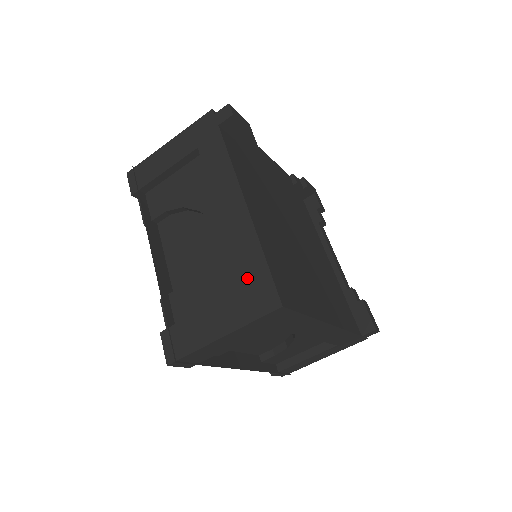
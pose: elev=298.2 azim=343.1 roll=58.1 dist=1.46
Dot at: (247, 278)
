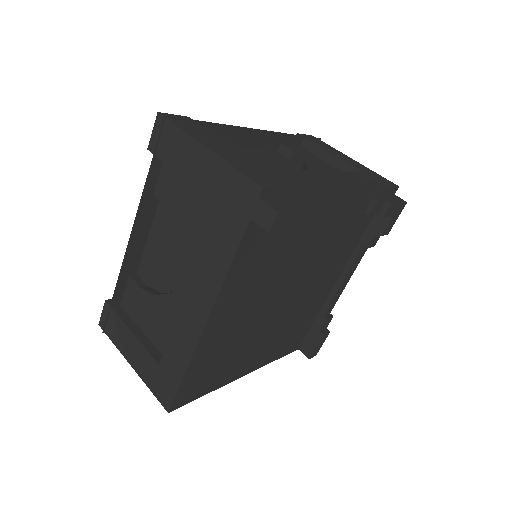
Dot at: (165, 367)
